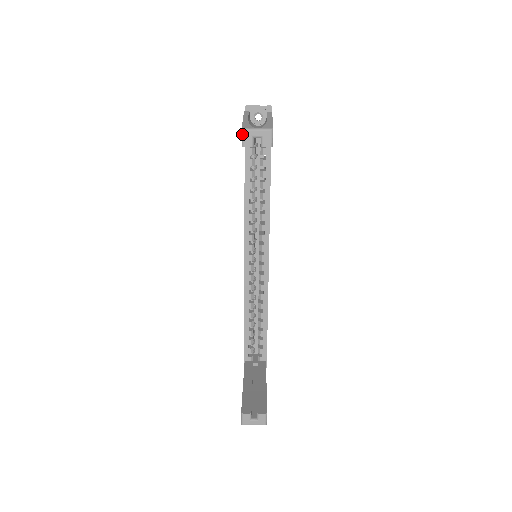
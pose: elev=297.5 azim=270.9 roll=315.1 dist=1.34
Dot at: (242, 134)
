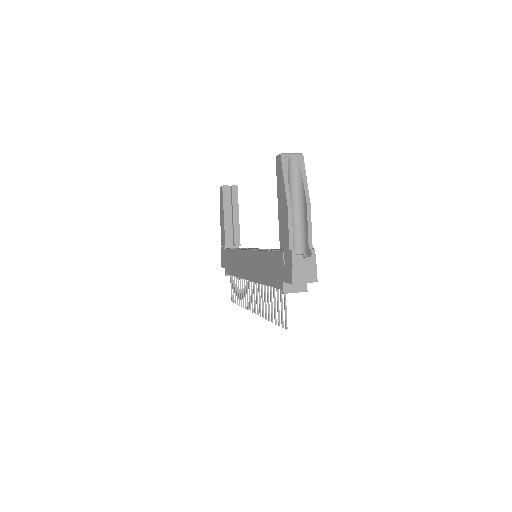
Dot at: (221, 186)
